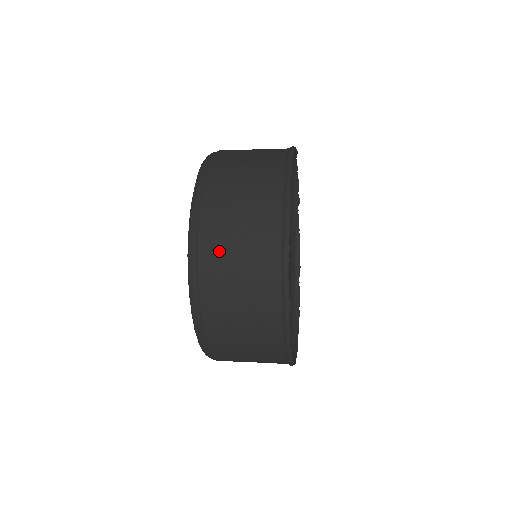
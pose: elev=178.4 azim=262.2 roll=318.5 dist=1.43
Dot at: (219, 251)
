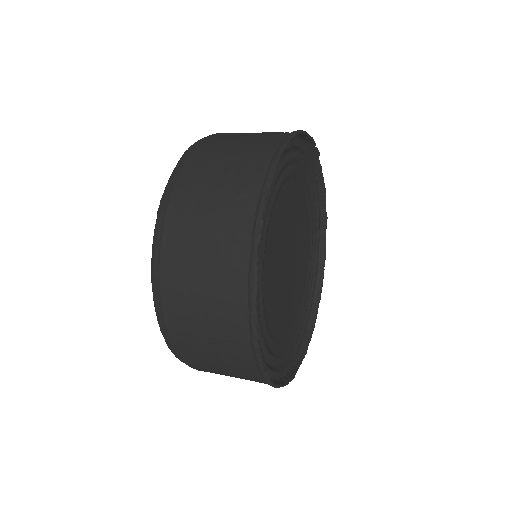
Dot at: (186, 327)
